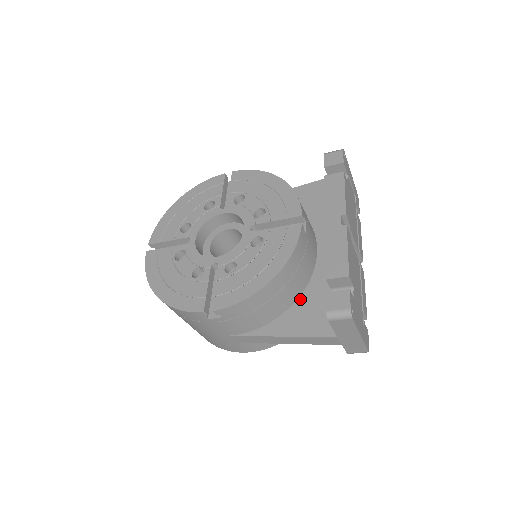
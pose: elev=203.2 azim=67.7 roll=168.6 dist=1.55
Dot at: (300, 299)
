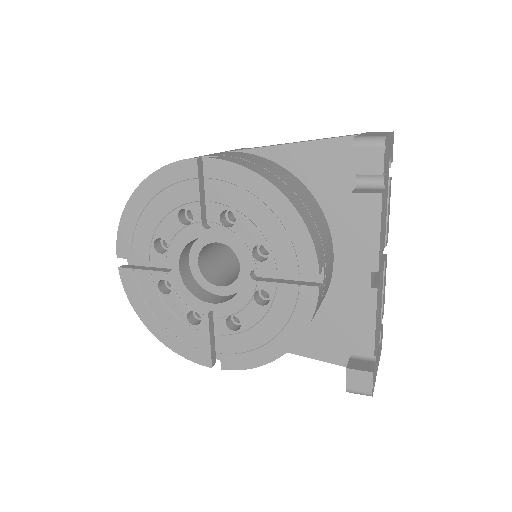
Dot at: (313, 319)
